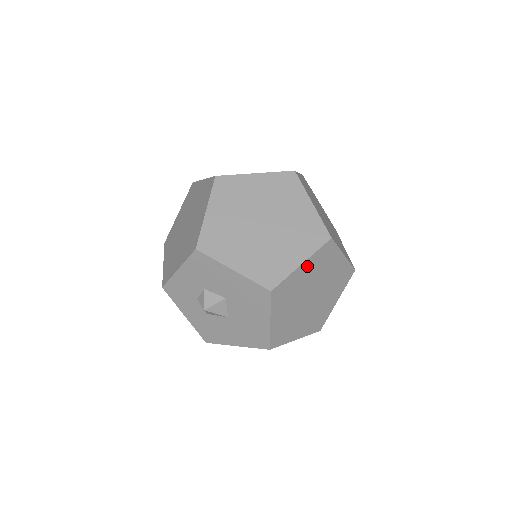
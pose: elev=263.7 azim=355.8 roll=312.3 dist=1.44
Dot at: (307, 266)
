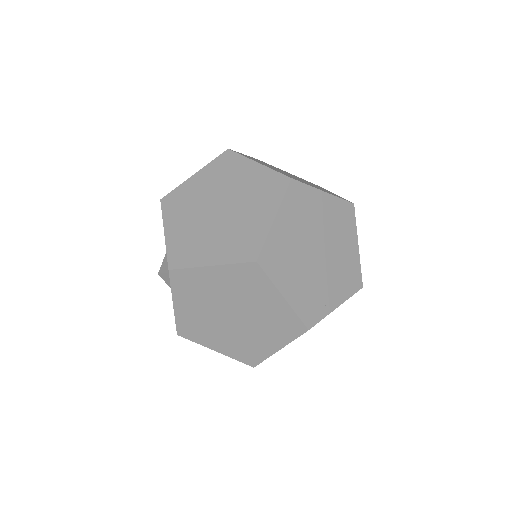
Dot at: (202, 176)
